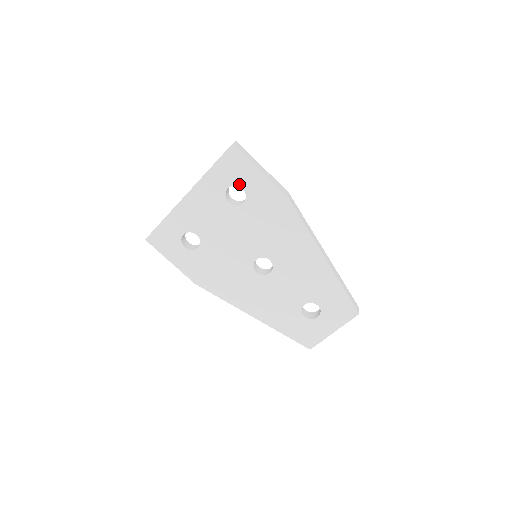
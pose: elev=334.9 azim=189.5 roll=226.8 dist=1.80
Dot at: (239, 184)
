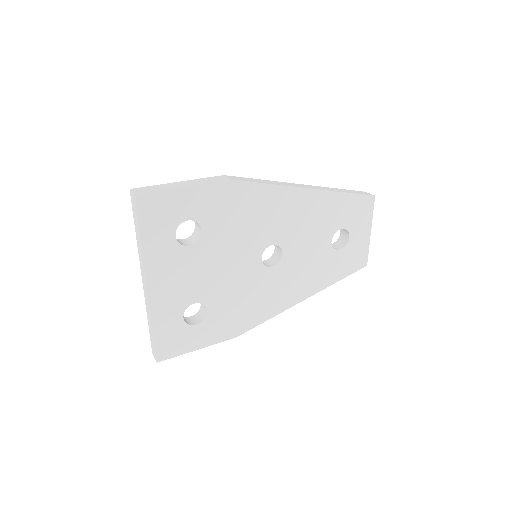
Dot at: (180, 221)
